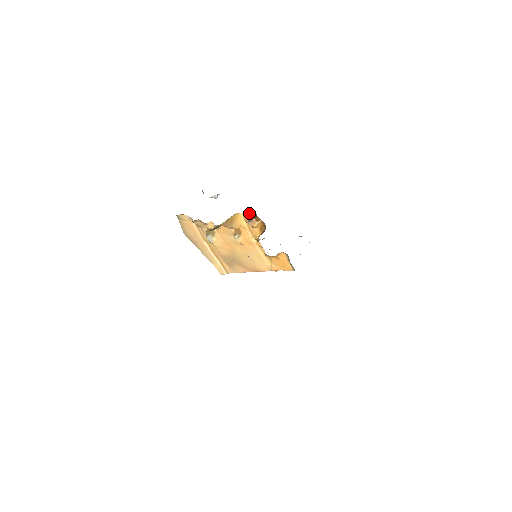
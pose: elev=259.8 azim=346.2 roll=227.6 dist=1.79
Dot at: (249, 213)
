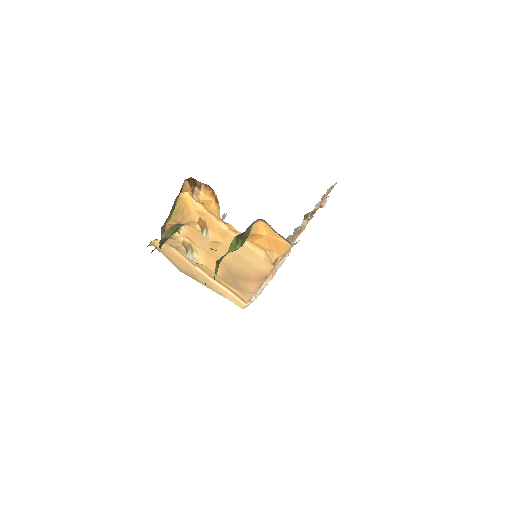
Dot at: (187, 183)
